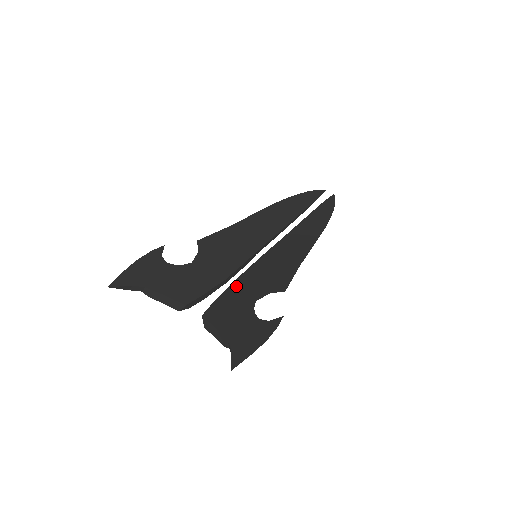
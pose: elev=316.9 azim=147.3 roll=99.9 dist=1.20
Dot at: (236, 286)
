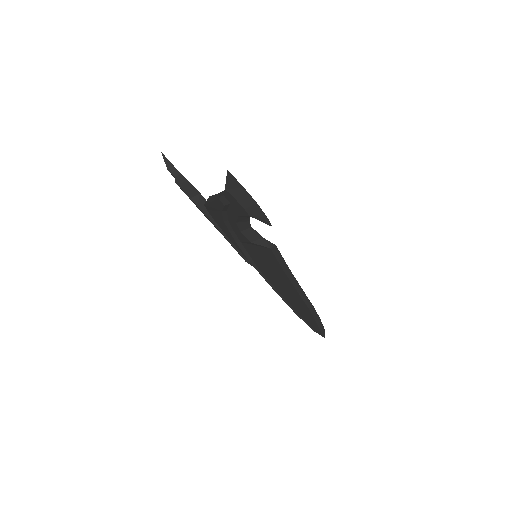
Dot at: occluded
